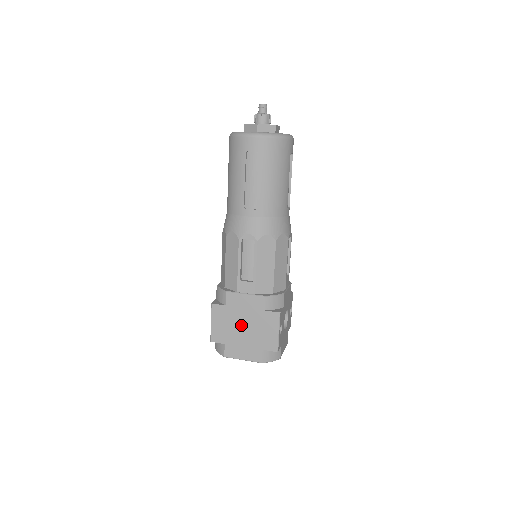
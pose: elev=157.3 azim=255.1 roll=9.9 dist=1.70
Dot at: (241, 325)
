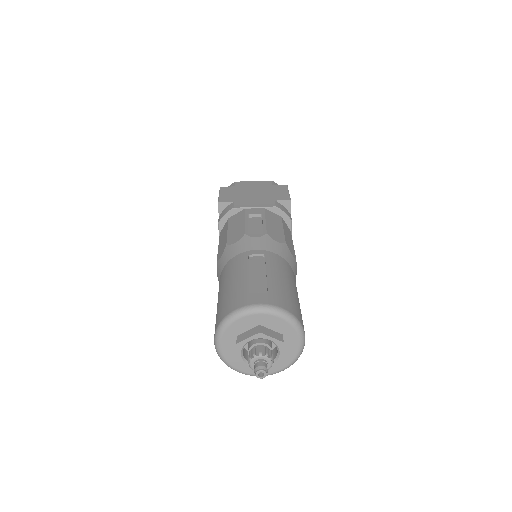
Dot at: occluded
